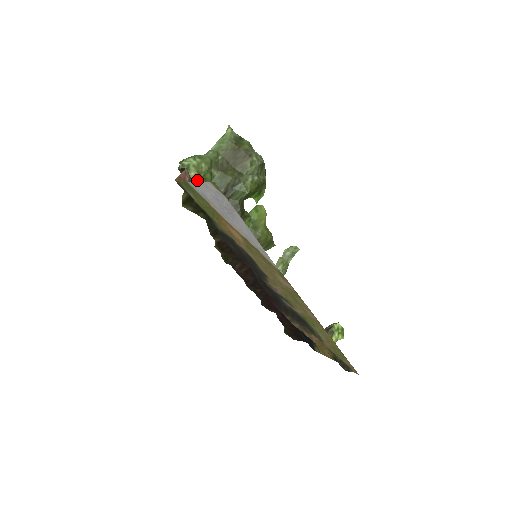
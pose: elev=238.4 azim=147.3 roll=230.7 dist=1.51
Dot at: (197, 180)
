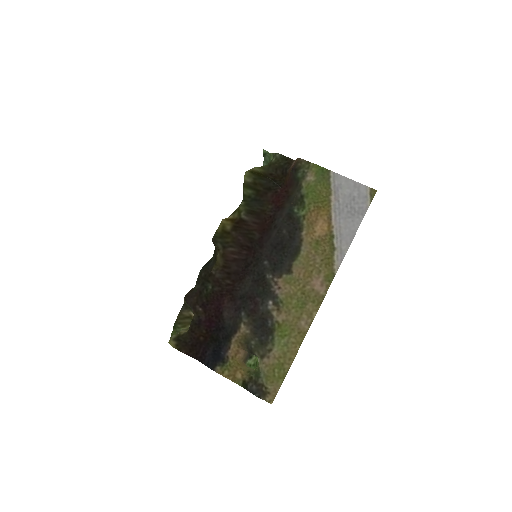
Dot at: occluded
